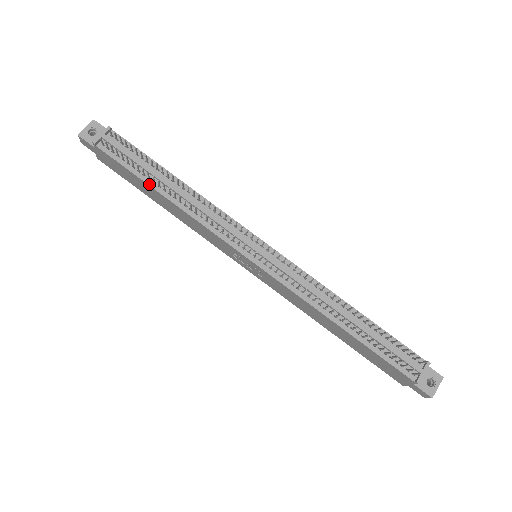
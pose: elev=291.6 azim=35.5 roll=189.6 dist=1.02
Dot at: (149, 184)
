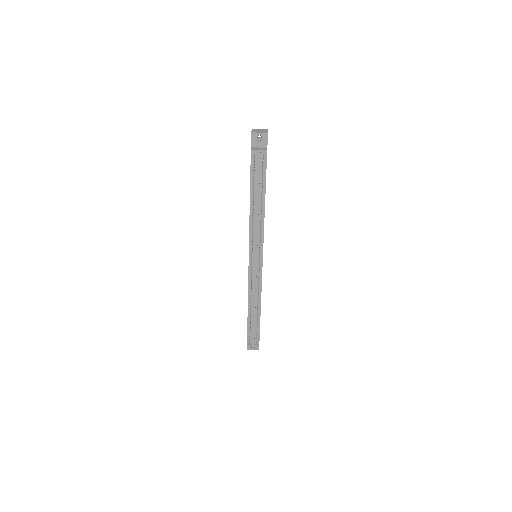
Dot at: (251, 193)
